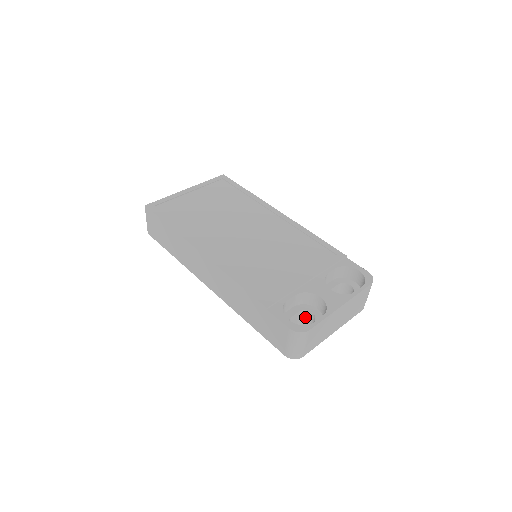
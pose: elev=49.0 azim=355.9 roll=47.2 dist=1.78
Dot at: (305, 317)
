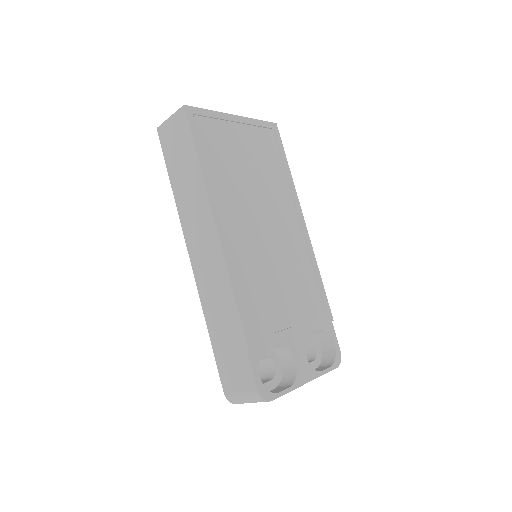
Dot at: (264, 361)
